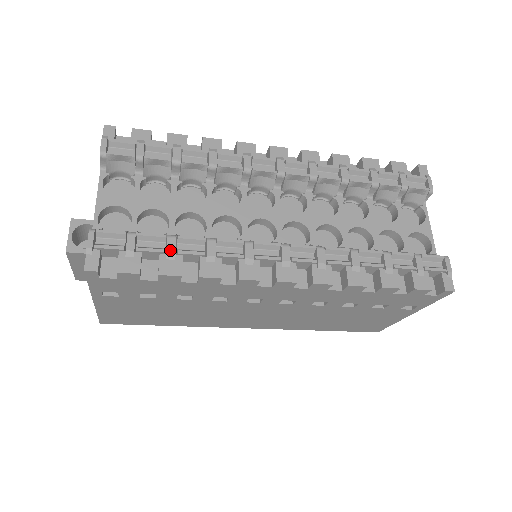
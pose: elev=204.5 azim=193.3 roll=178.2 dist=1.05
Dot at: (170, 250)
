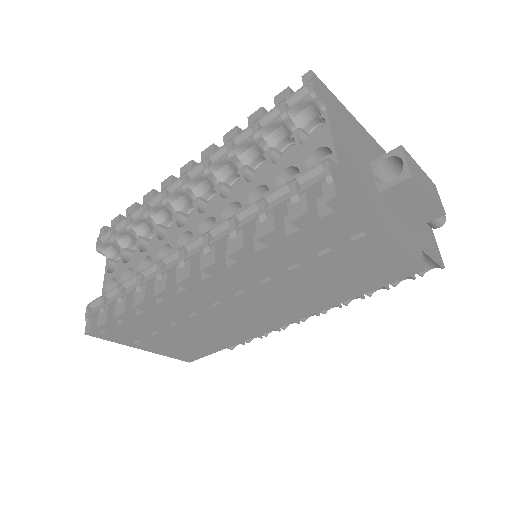
Dot at: (118, 296)
